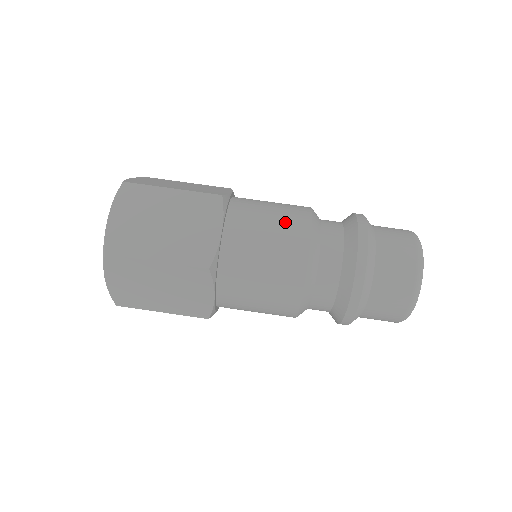
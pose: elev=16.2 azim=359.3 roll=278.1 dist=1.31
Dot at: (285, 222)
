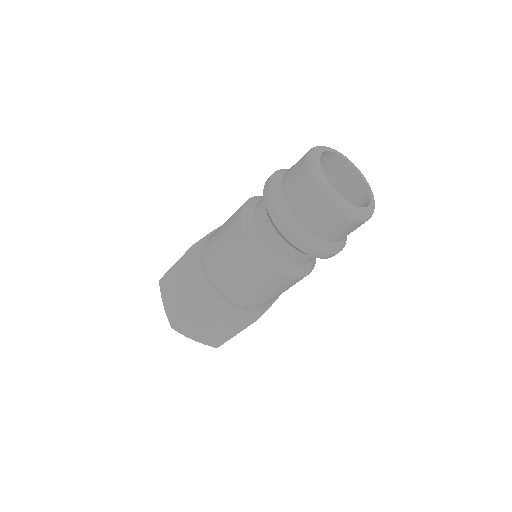
Dot at: (228, 229)
